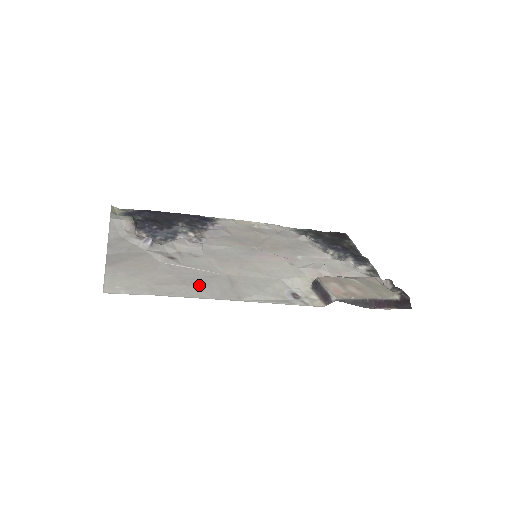
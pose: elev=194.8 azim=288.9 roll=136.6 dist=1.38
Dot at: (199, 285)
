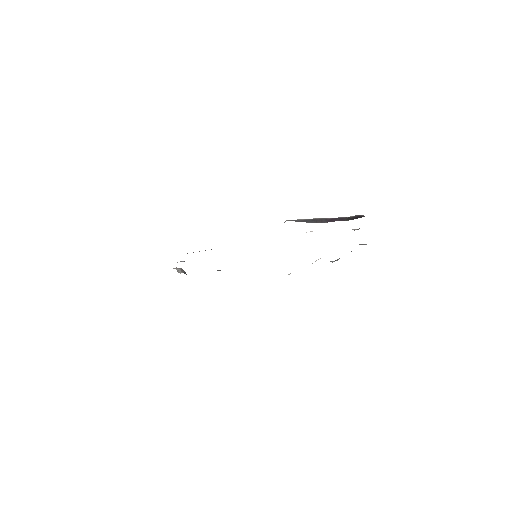
Dot at: occluded
